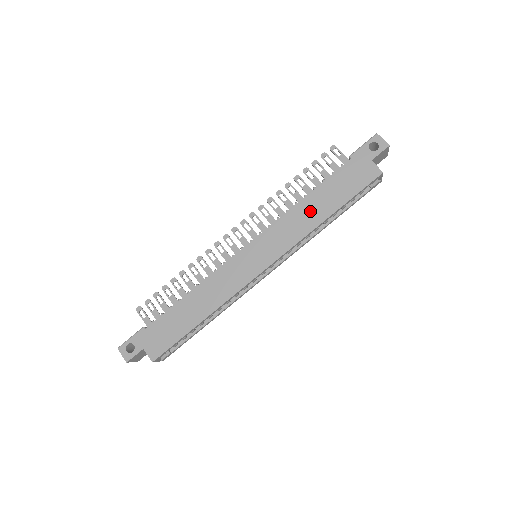
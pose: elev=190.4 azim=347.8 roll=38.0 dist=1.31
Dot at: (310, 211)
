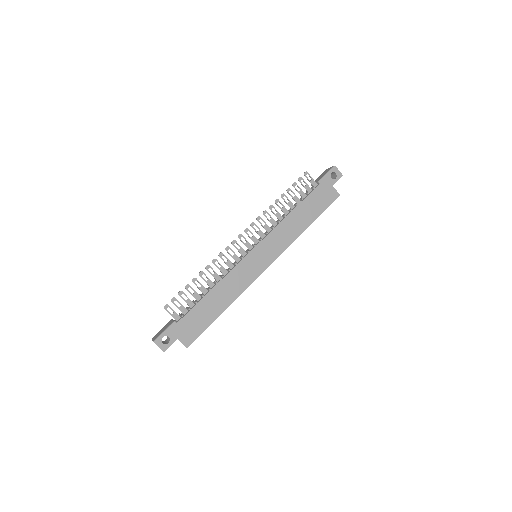
Dot at: (296, 222)
